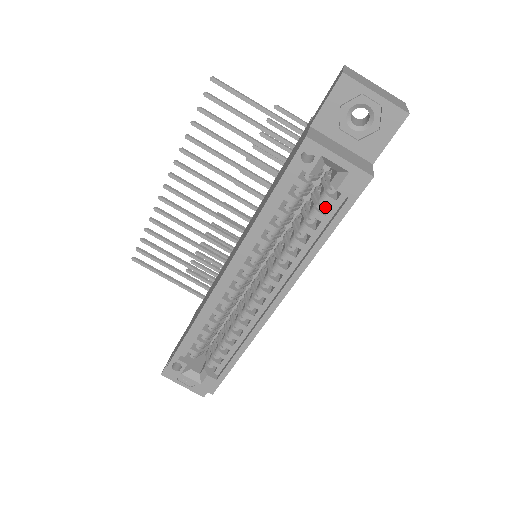
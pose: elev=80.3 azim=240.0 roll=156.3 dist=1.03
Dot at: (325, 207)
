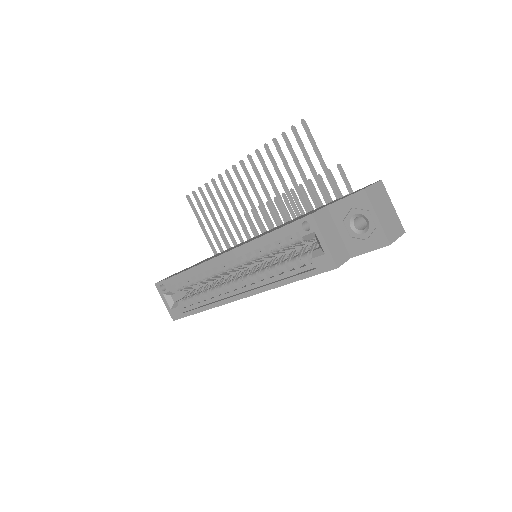
Dot at: occluded
